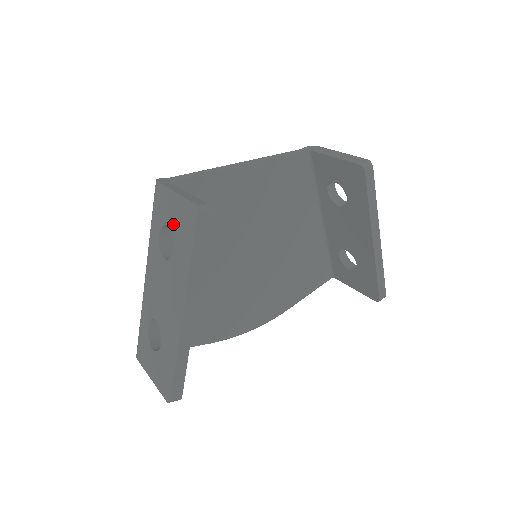
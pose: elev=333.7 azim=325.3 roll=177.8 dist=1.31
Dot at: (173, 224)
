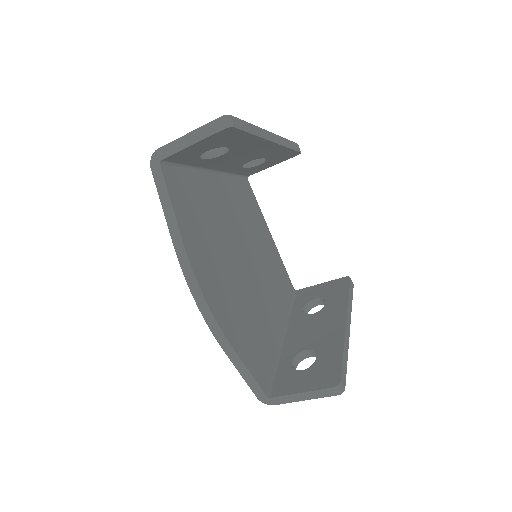
Dot at: occluded
